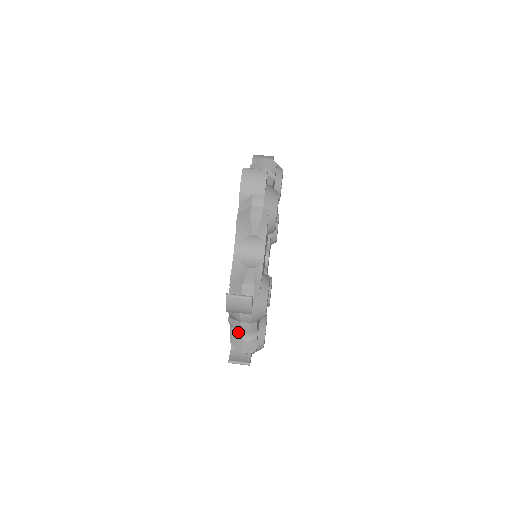
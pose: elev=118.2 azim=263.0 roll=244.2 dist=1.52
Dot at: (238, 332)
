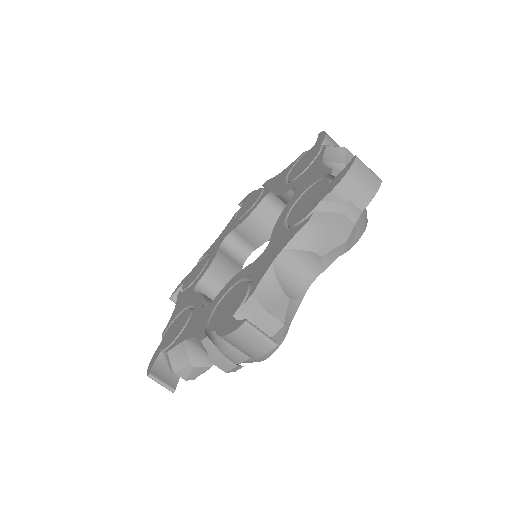
Dot at: occluded
